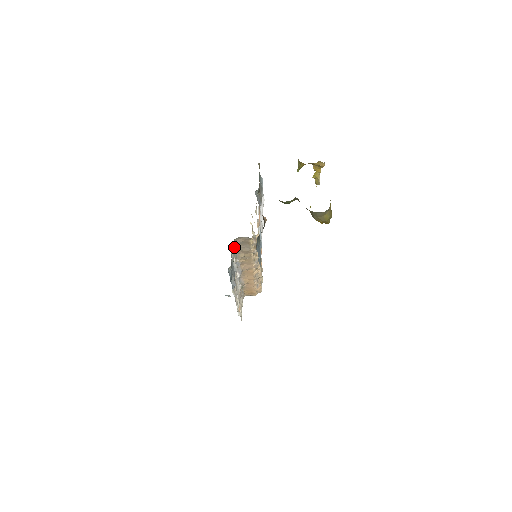
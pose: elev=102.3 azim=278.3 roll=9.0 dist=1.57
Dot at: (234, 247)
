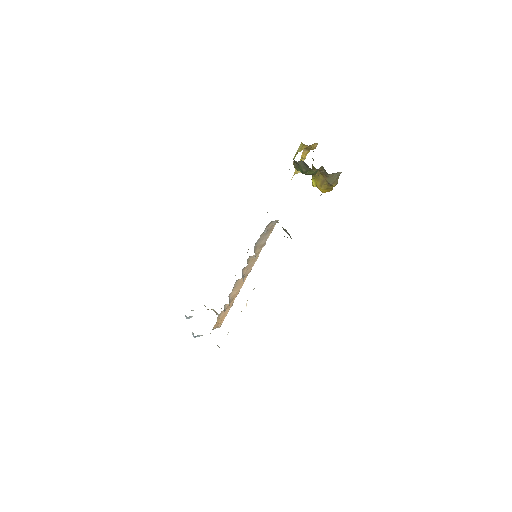
Dot at: (259, 239)
